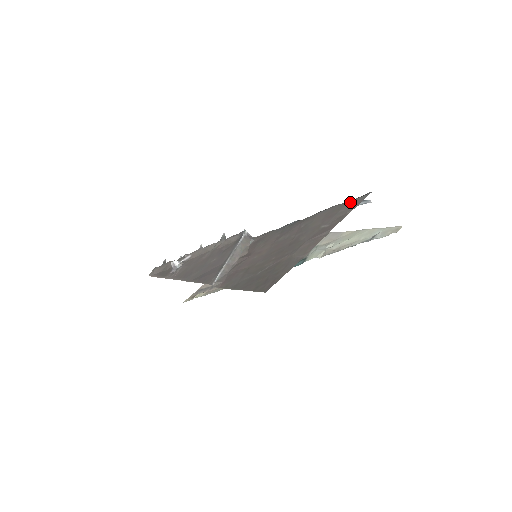
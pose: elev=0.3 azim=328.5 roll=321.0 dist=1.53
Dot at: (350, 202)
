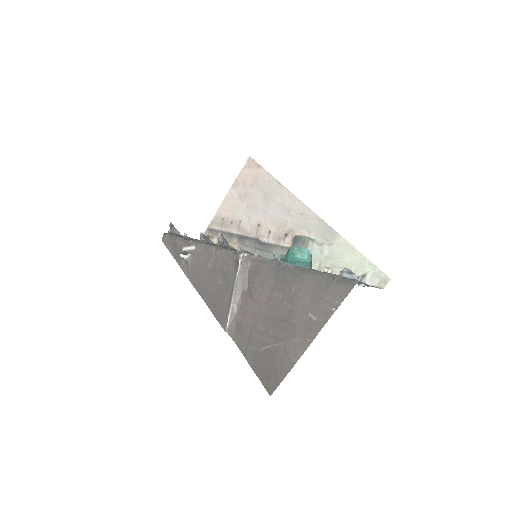
Dot at: (335, 287)
